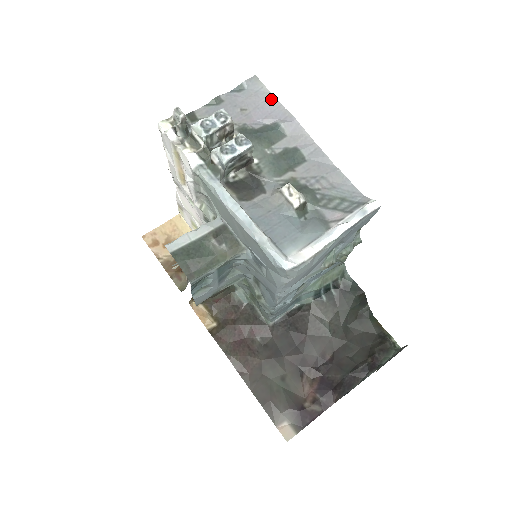
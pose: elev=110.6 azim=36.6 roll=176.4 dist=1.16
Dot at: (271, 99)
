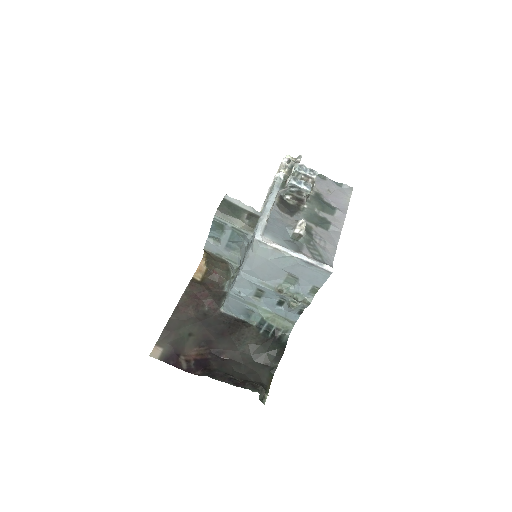
Dot at: (347, 200)
